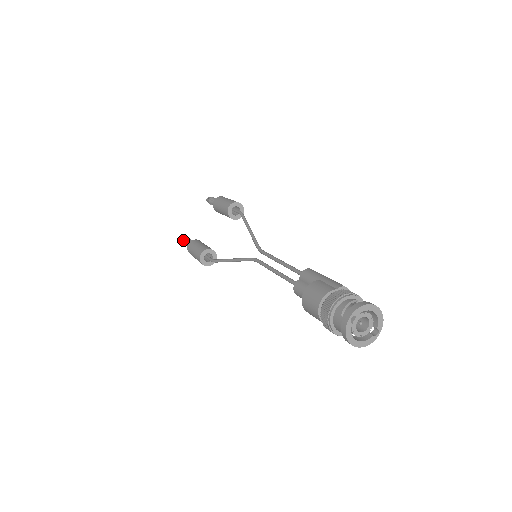
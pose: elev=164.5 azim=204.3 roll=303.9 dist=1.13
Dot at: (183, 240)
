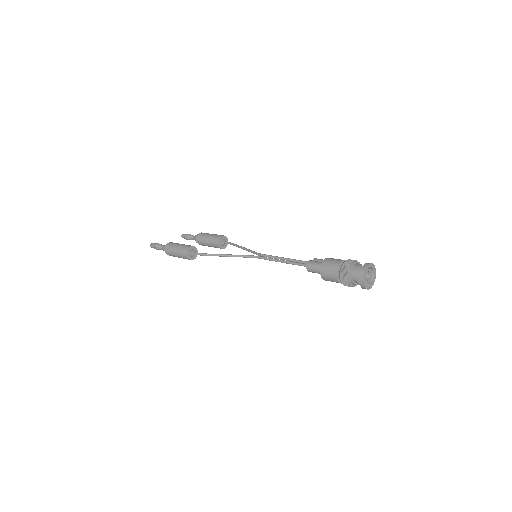
Dot at: (153, 243)
